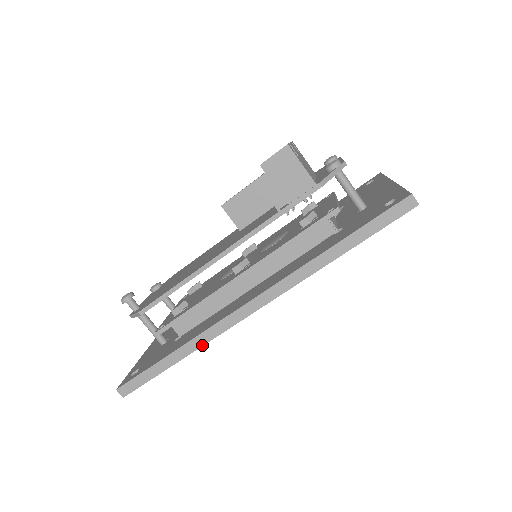
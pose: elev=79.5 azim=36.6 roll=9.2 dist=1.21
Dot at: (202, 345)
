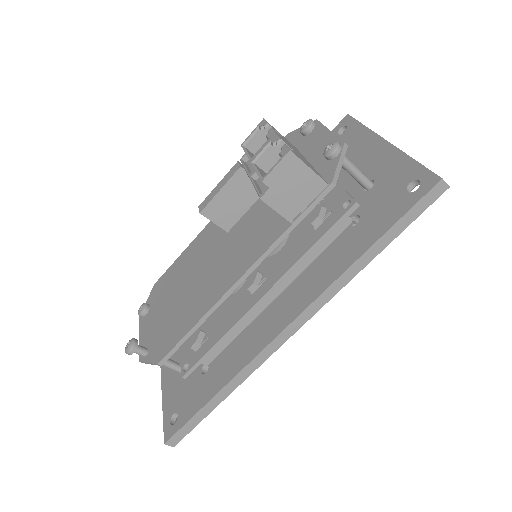
Dot at: (246, 378)
